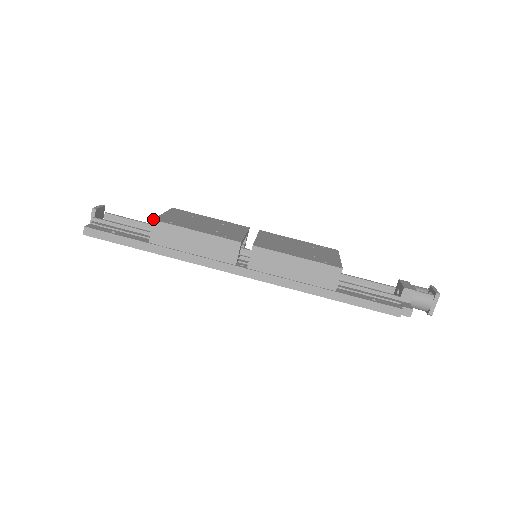
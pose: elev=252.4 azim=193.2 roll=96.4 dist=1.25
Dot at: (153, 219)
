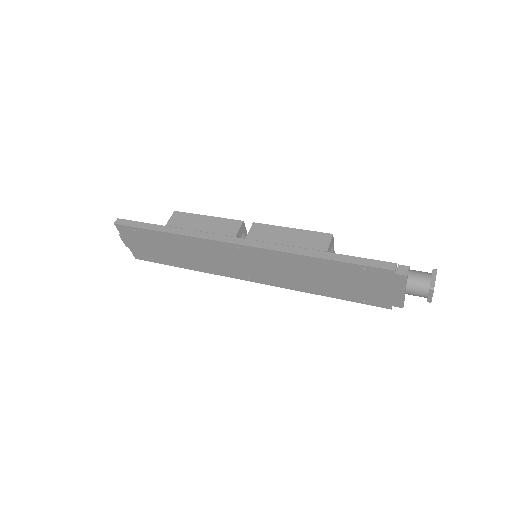
Dot at: (175, 211)
